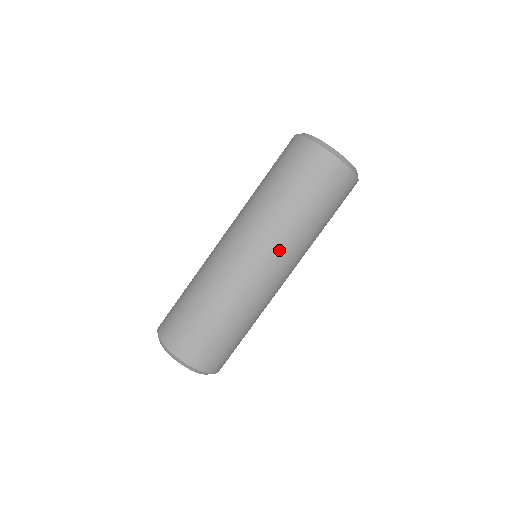
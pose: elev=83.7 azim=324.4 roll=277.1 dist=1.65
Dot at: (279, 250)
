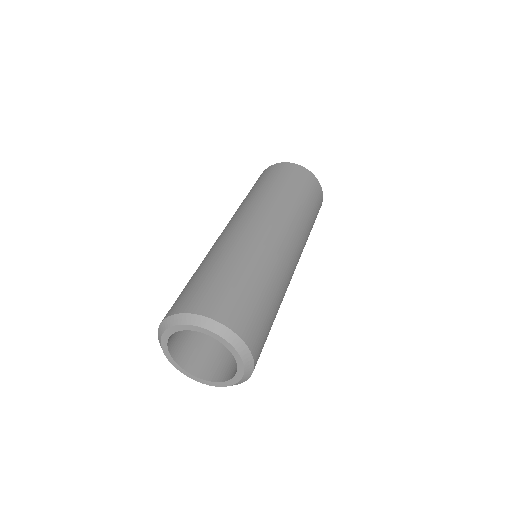
Dot at: (268, 211)
